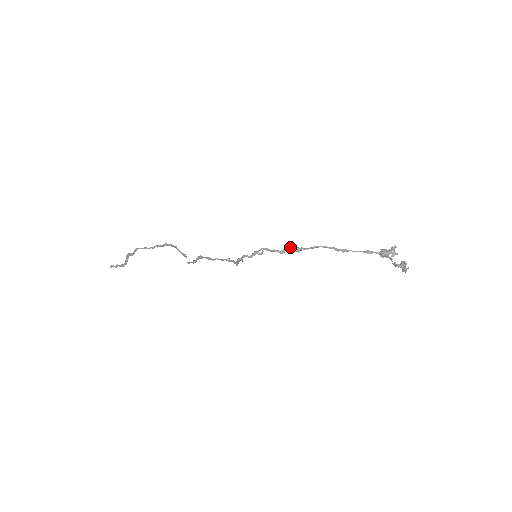
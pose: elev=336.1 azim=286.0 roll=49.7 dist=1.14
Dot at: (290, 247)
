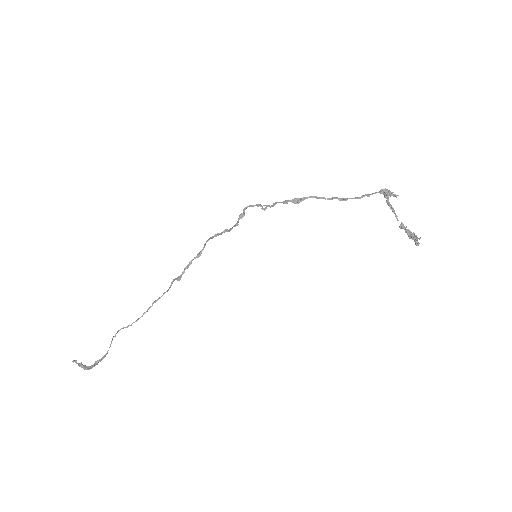
Dot at: (293, 199)
